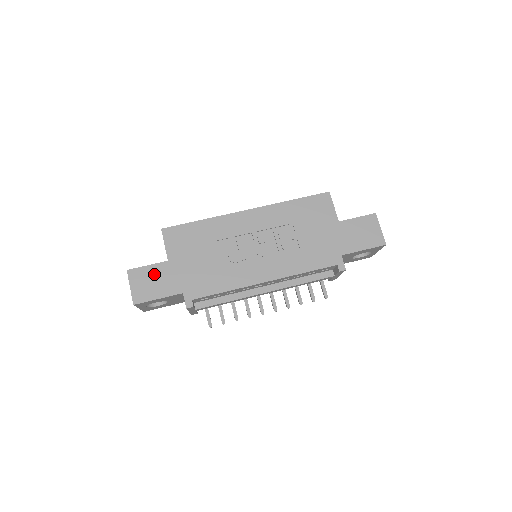
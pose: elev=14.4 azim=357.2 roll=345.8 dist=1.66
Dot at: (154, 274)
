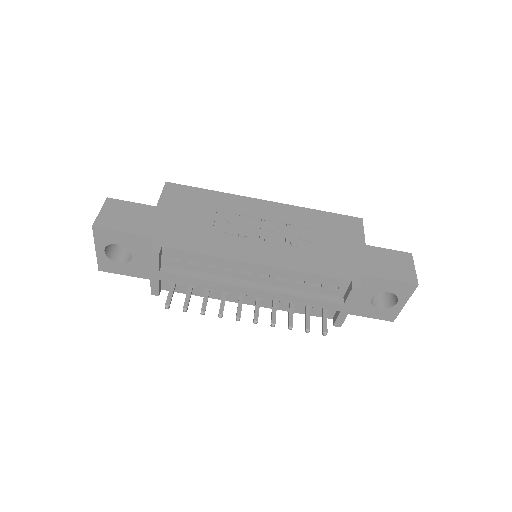
Dot at: (134, 211)
